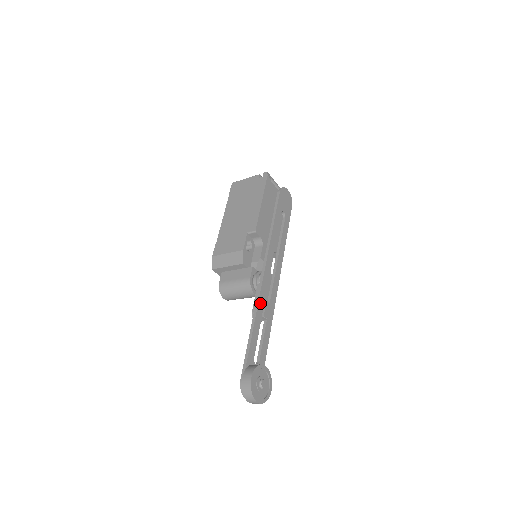
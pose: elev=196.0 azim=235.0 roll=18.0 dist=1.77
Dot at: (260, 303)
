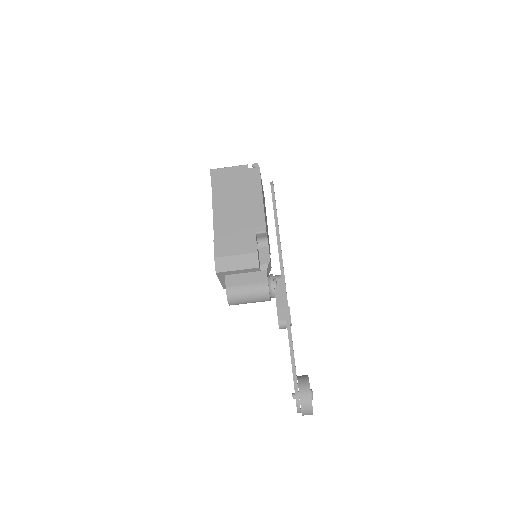
Dot at: (288, 310)
